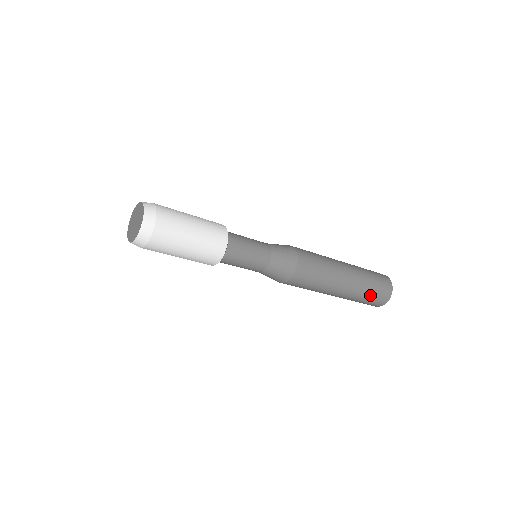
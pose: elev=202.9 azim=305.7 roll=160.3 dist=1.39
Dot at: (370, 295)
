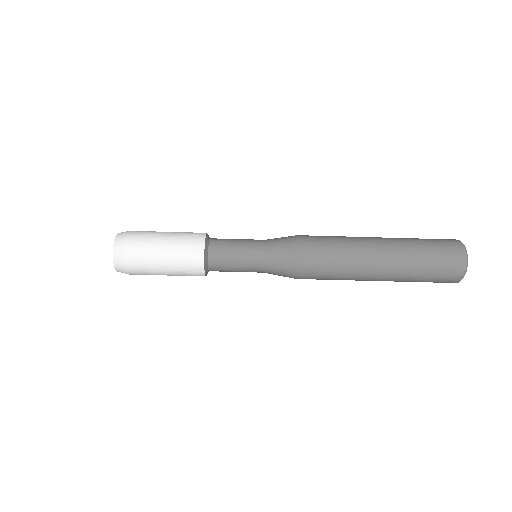
Dot at: (425, 241)
